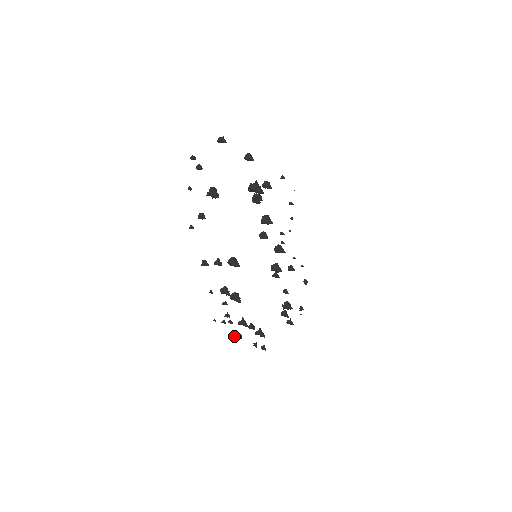
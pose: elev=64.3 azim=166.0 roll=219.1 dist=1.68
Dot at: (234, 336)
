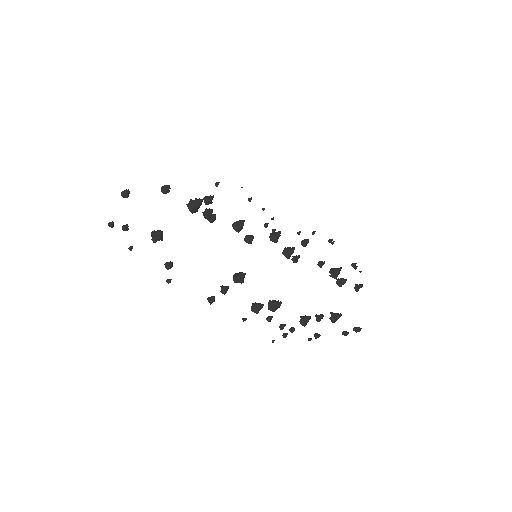
Dot at: (310, 340)
